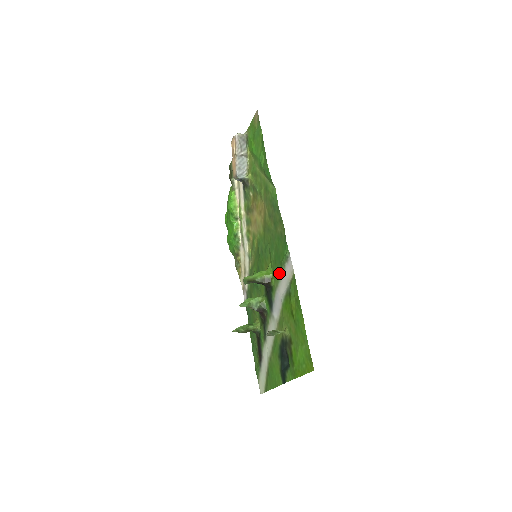
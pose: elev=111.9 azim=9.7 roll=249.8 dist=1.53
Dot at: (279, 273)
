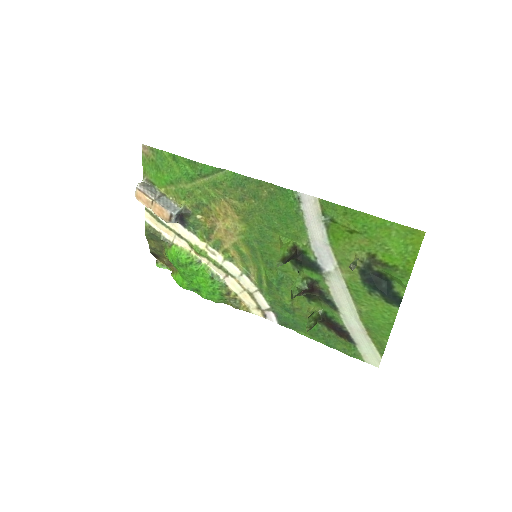
Dot at: (300, 226)
